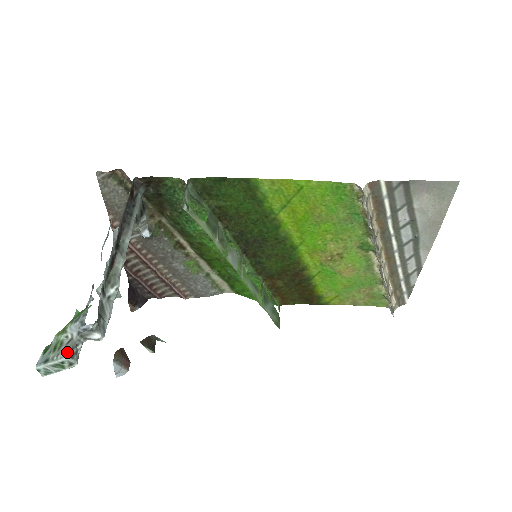
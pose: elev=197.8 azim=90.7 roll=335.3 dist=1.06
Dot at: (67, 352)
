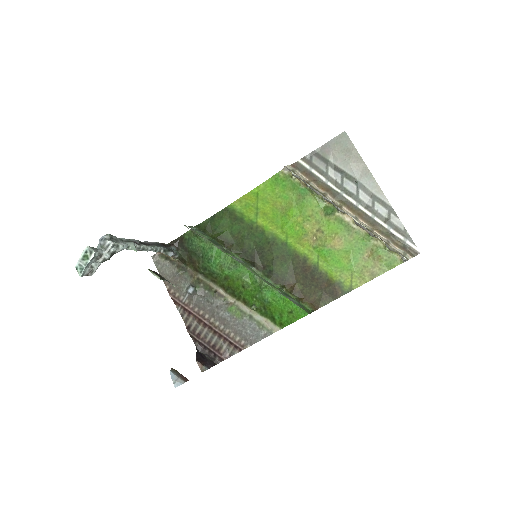
Dot at: (89, 247)
